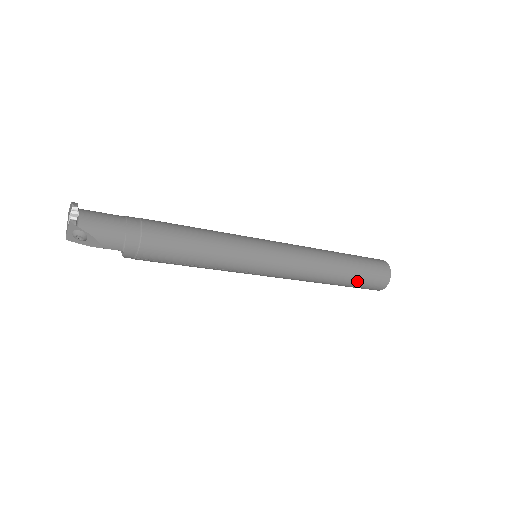
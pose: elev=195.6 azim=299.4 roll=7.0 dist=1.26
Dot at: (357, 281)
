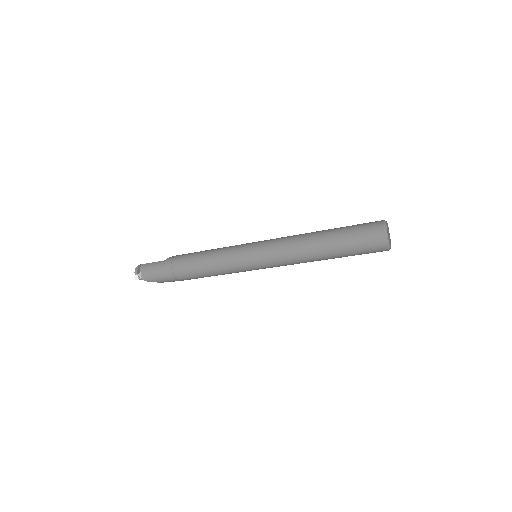
Dot at: (350, 255)
